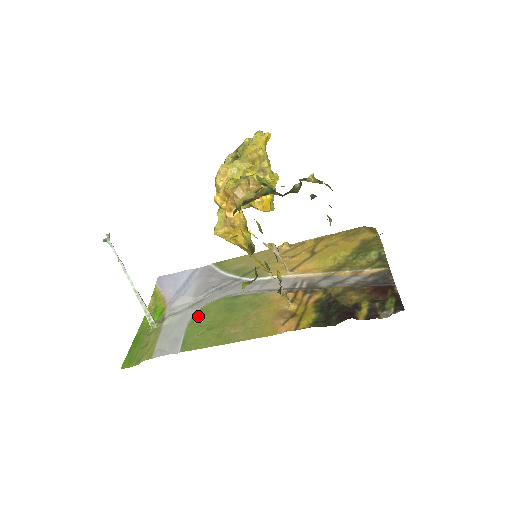
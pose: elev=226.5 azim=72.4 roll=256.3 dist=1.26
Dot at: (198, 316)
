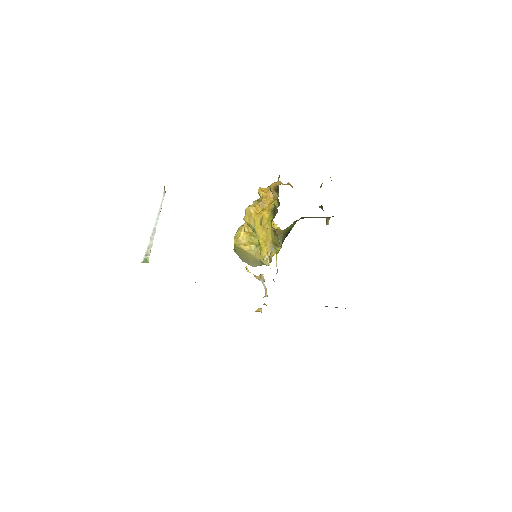
Dot at: occluded
